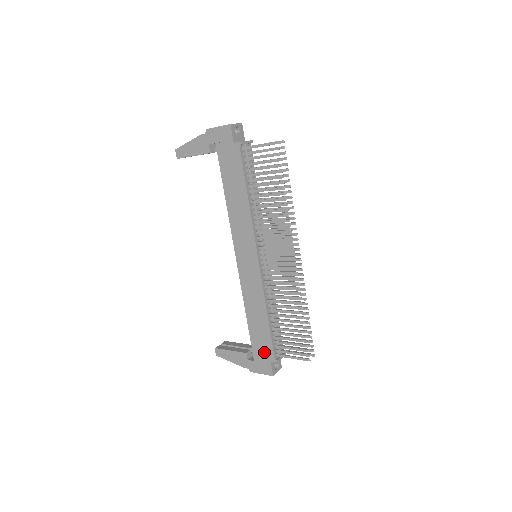
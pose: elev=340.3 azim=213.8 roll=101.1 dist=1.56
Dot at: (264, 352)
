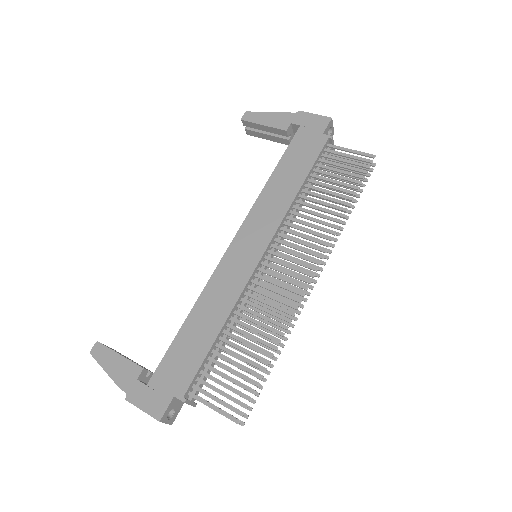
Dot at: (175, 378)
